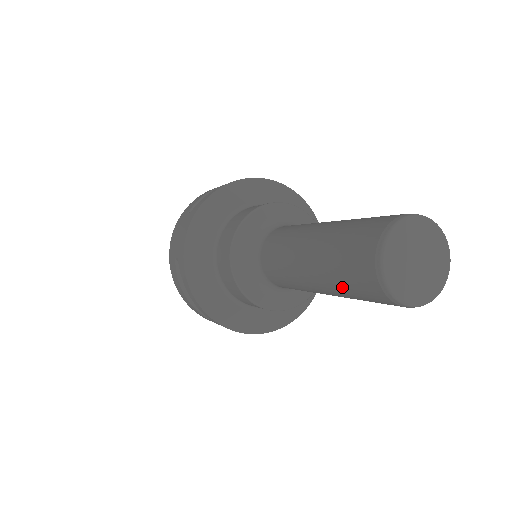
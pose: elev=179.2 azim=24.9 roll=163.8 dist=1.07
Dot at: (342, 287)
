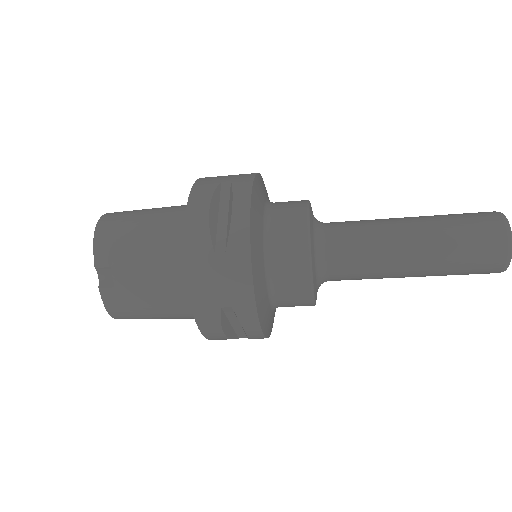
Dot at: (456, 233)
